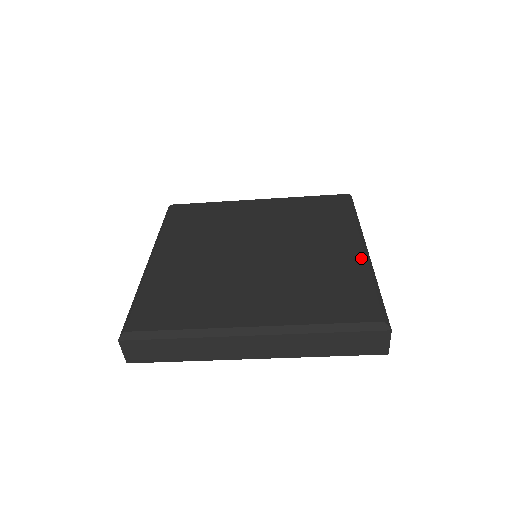
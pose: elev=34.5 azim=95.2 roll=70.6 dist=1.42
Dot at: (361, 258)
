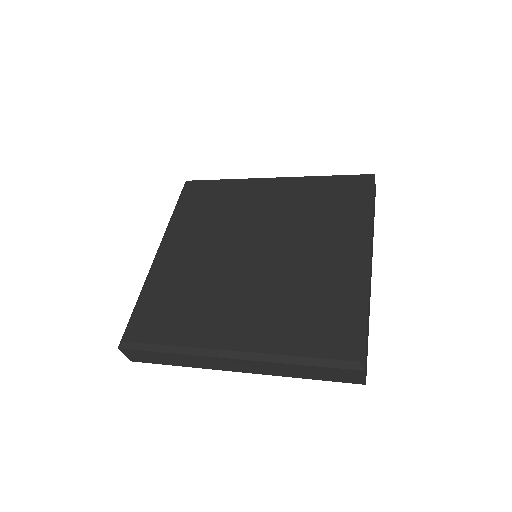
Dot at: (358, 272)
